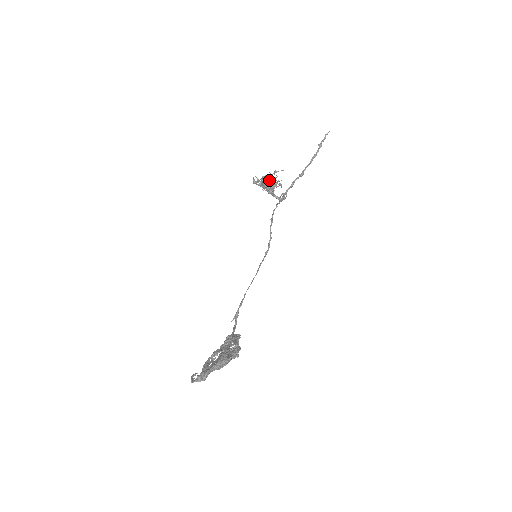
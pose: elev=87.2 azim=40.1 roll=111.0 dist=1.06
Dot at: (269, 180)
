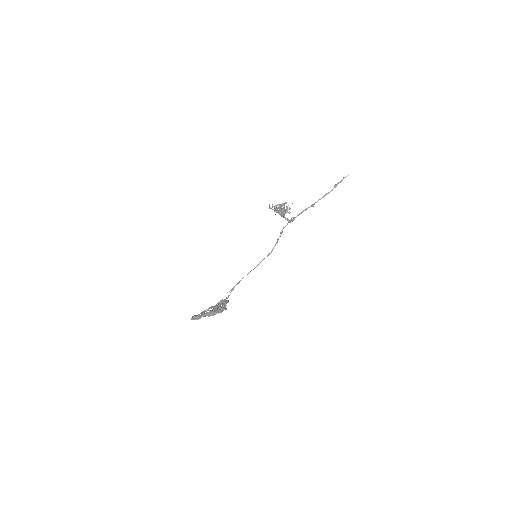
Dot at: (279, 208)
